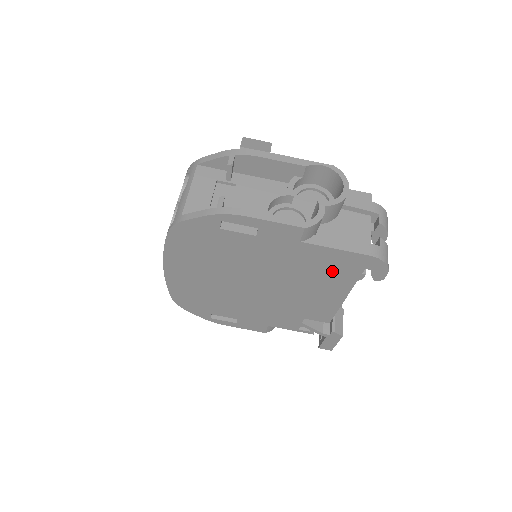
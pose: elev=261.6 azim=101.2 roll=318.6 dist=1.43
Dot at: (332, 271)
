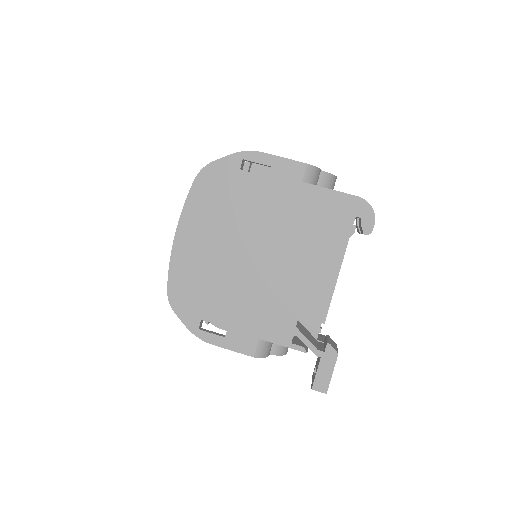
Dot at: (328, 223)
